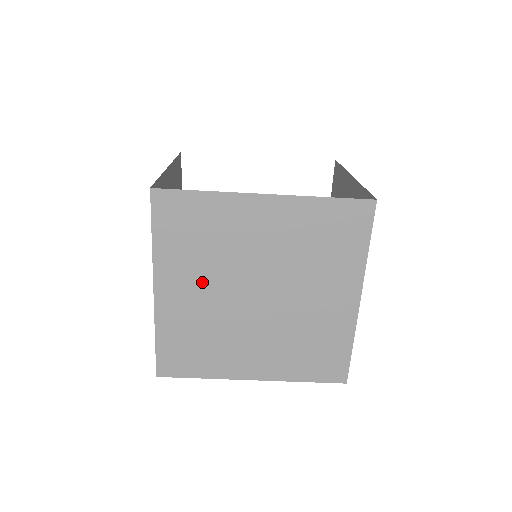
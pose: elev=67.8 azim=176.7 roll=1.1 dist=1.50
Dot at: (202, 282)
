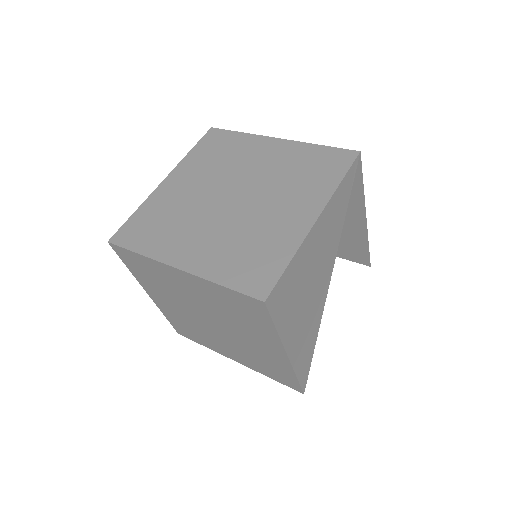
Dot at: (200, 180)
